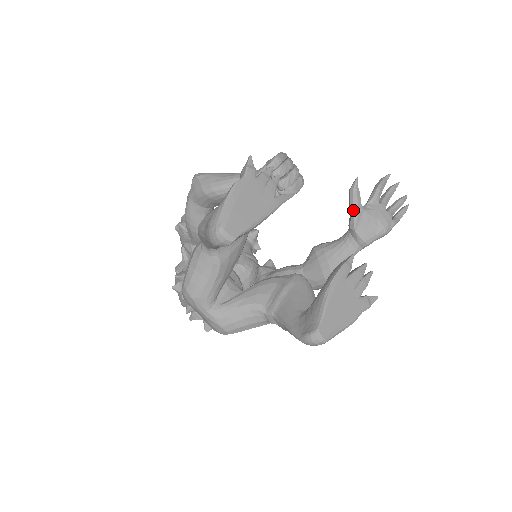
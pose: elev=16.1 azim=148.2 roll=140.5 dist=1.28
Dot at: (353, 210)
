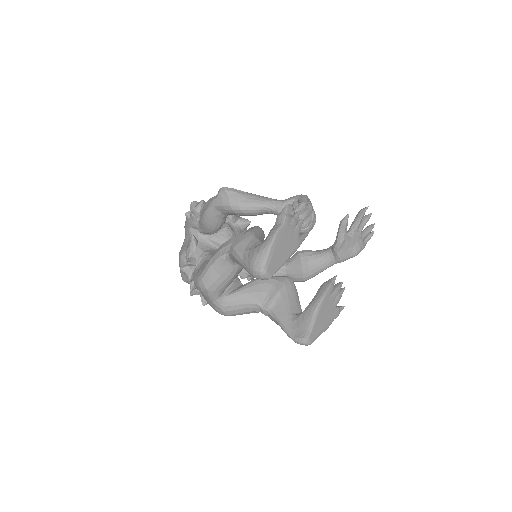
Dot at: (340, 238)
